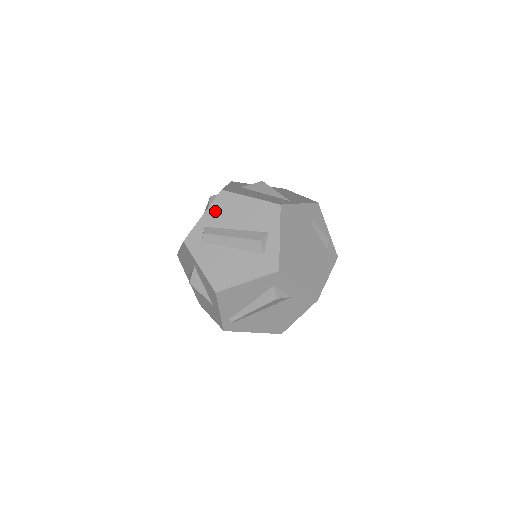
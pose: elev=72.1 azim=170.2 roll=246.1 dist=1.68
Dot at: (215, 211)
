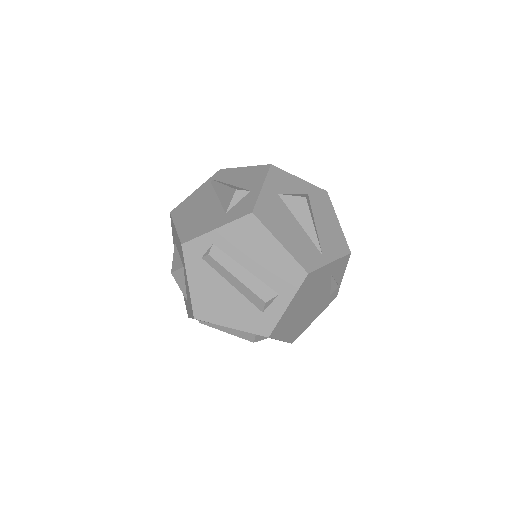
Dot at: (233, 233)
